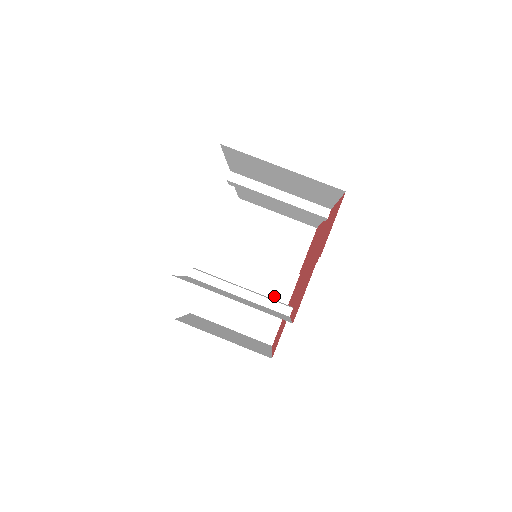
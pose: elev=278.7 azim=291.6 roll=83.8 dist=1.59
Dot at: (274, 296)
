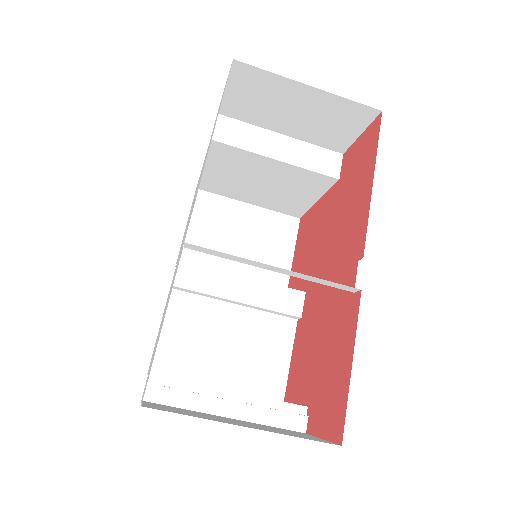
Dot at: (301, 191)
